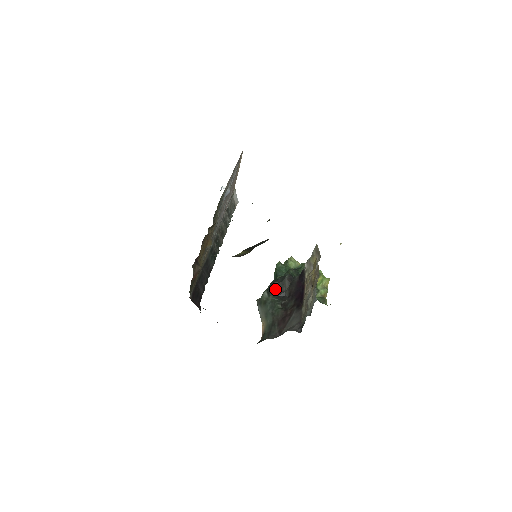
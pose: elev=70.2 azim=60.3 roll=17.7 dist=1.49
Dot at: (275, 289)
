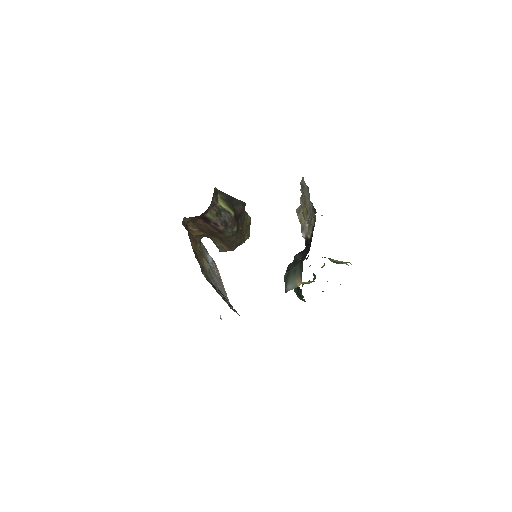
Dot at: (292, 266)
